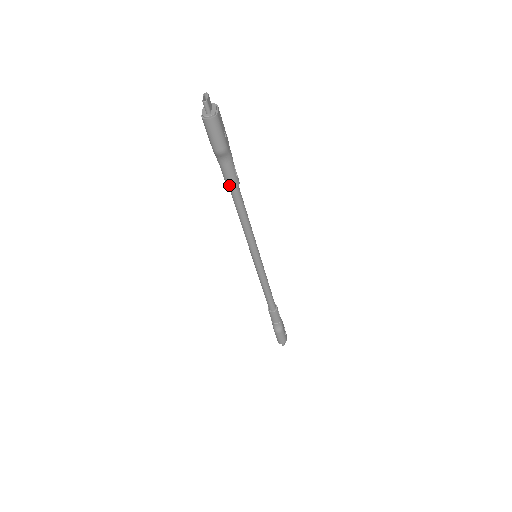
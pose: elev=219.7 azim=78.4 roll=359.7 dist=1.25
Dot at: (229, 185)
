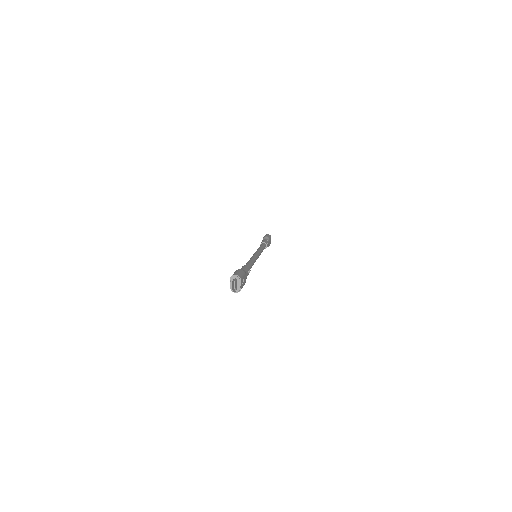
Dot at: occluded
